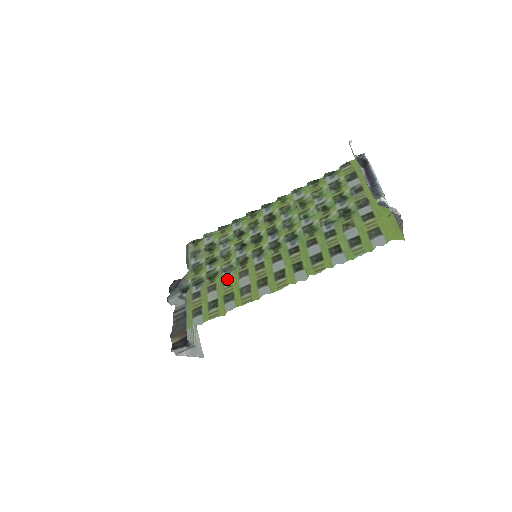
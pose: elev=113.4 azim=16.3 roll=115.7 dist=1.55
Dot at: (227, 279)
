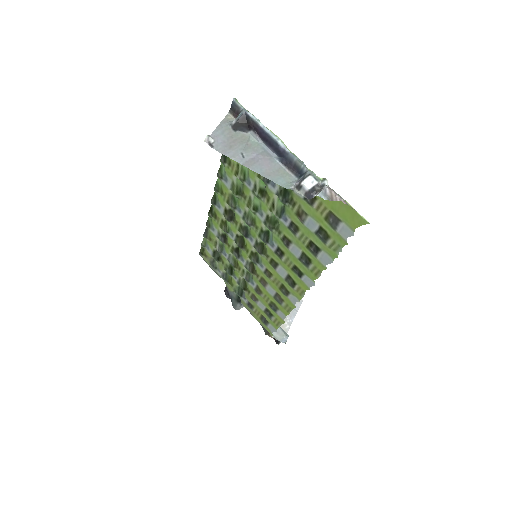
Dot at: (257, 290)
